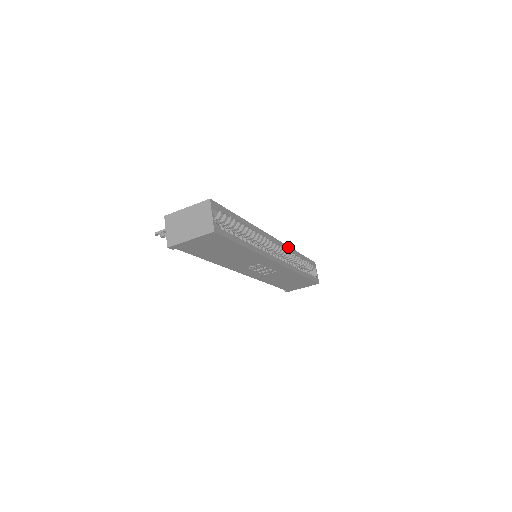
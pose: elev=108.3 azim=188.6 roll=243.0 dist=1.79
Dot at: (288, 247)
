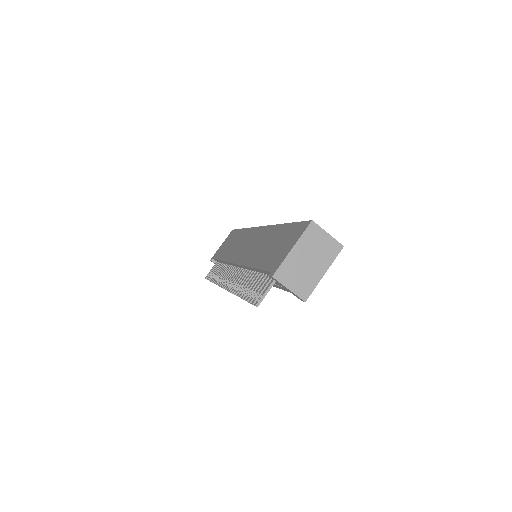
Dot at: occluded
